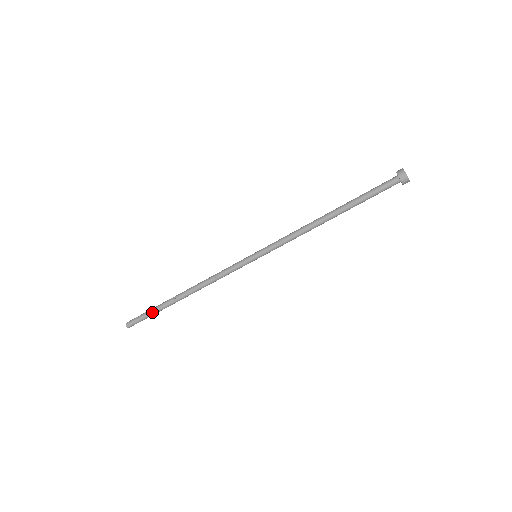
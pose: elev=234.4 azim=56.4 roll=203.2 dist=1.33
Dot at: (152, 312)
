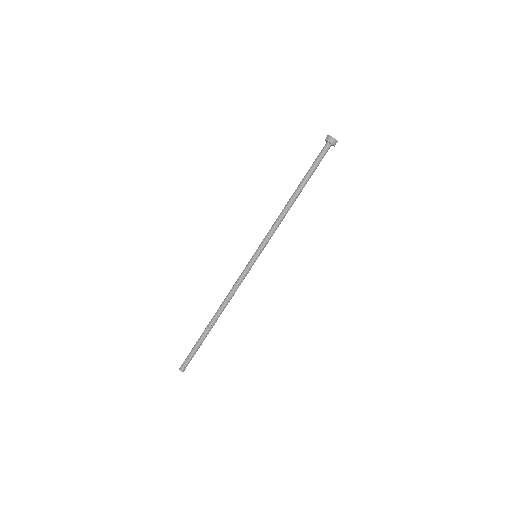
Dot at: (198, 348)
